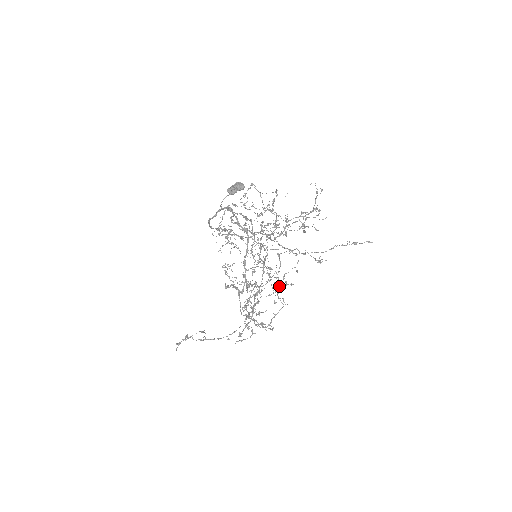
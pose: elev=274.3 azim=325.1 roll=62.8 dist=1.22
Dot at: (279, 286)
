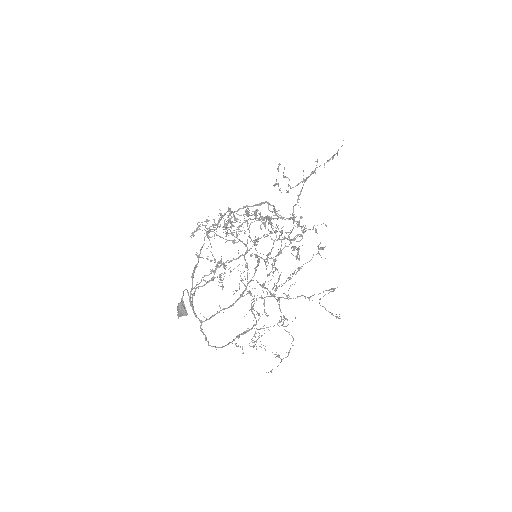
Dot at: occluded
